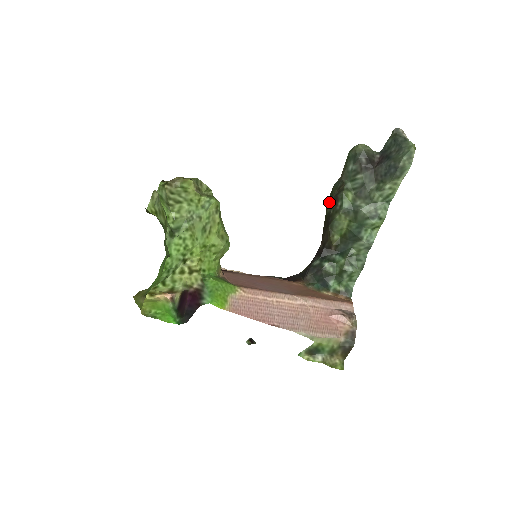
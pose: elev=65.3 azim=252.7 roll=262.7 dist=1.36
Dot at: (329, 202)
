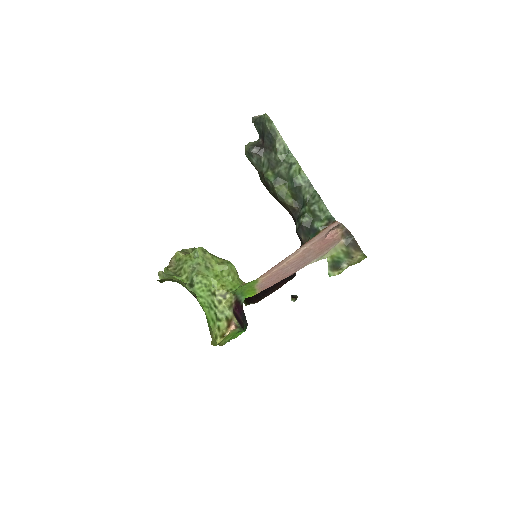
Dot at: occluded
